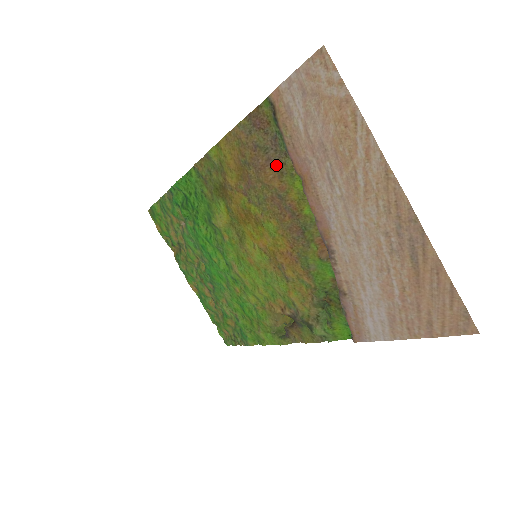
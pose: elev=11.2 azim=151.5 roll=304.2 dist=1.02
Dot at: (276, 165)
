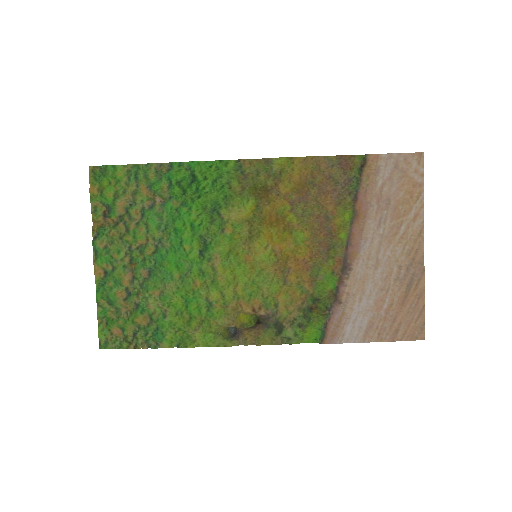
Dot at: (337, 196)
